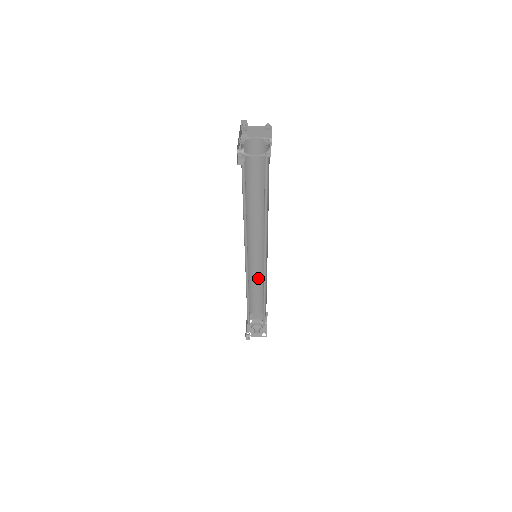
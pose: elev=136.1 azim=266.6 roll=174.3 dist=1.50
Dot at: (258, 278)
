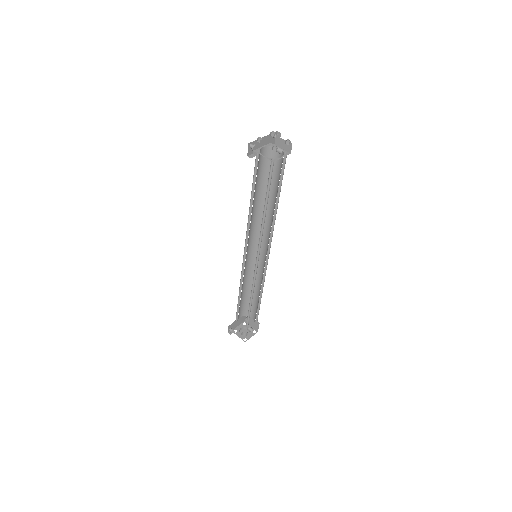
Dot at: (258, 283)
